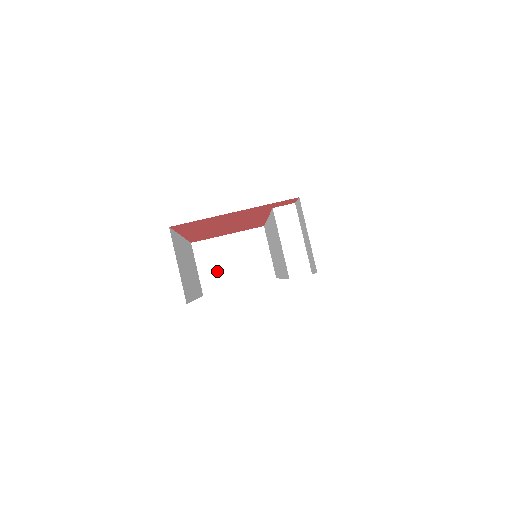
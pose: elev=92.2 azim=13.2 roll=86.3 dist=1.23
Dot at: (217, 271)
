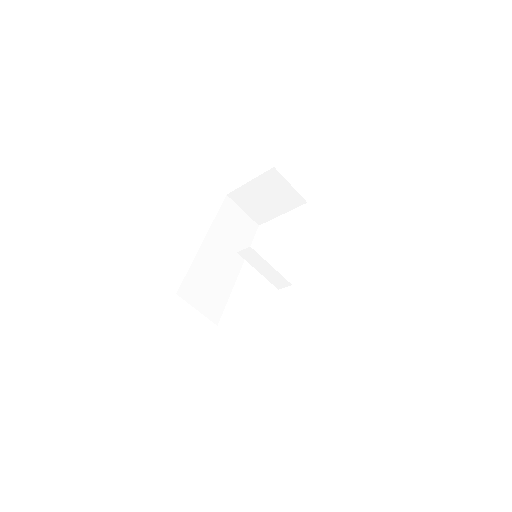
Dot at: (258, 208)
